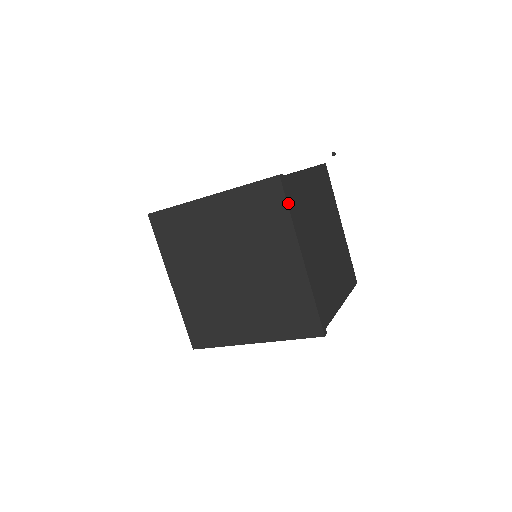
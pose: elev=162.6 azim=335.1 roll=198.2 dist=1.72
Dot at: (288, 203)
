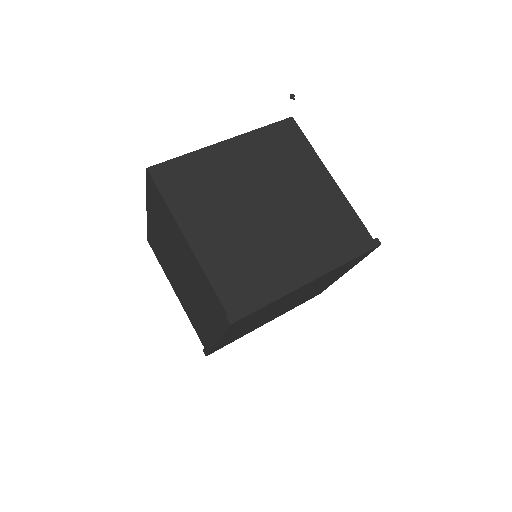
Dot at: occluded
